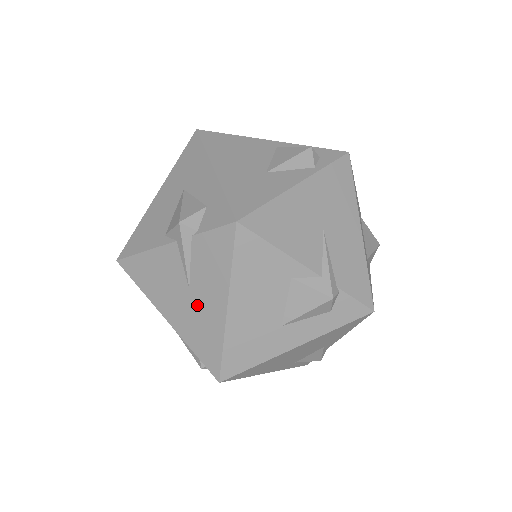
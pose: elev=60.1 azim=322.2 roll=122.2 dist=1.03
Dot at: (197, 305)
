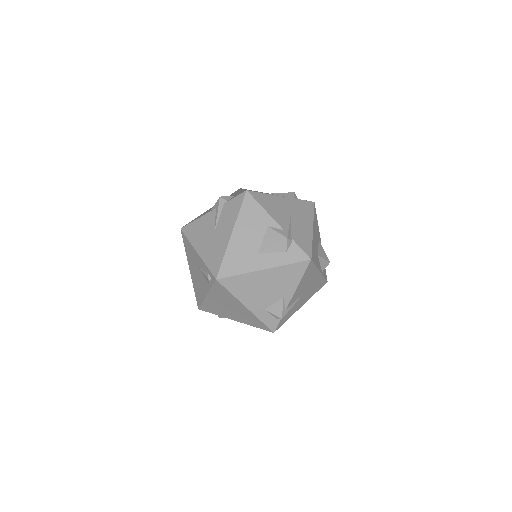
Dot at: (216, 238)
